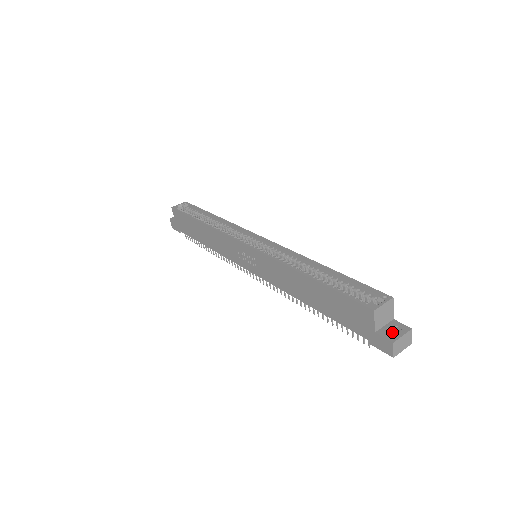
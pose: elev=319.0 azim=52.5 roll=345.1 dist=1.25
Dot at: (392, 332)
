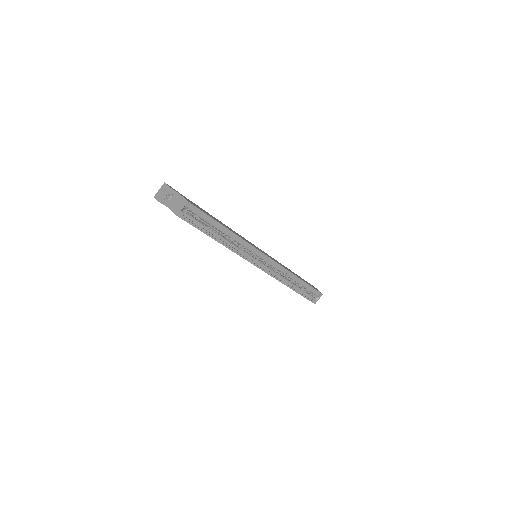
Dot at: occluded
